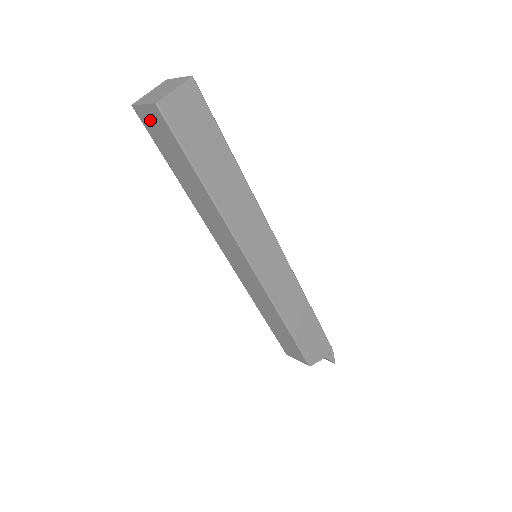
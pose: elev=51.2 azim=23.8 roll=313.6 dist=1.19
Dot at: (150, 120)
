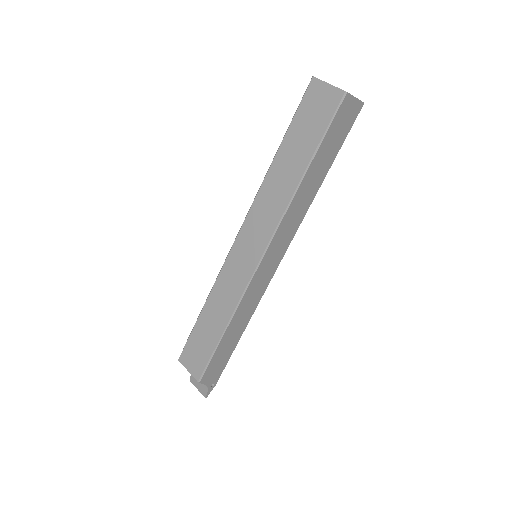
Dot at: (319, 97)
